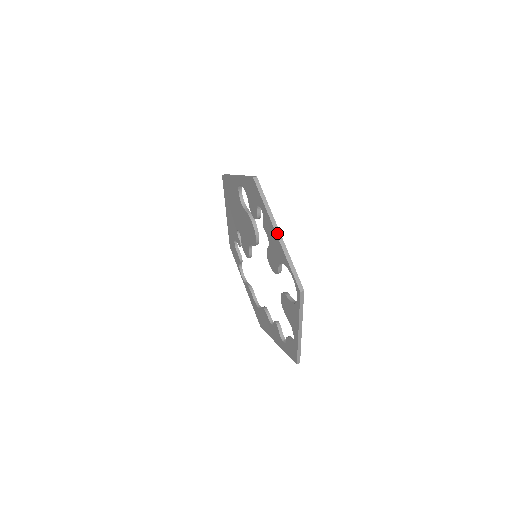
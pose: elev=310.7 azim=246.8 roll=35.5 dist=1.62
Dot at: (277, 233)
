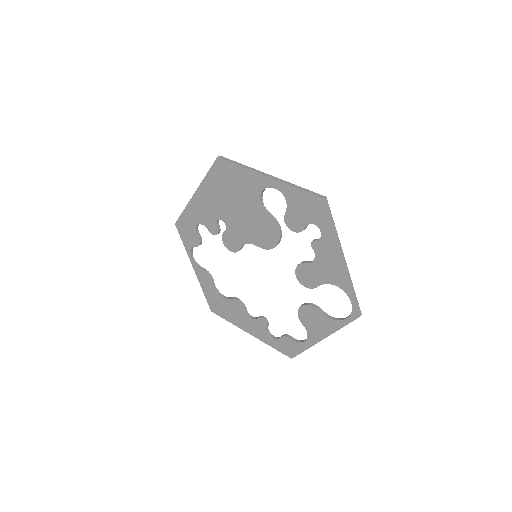
Dot at: (344, 260)
